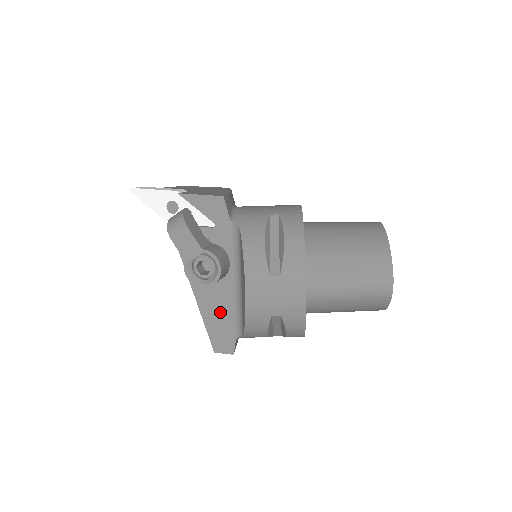
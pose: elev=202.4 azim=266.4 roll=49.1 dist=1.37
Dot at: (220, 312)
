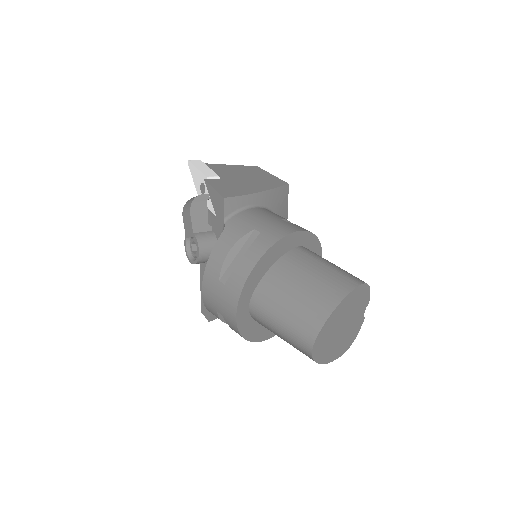
Dot at: occluded
